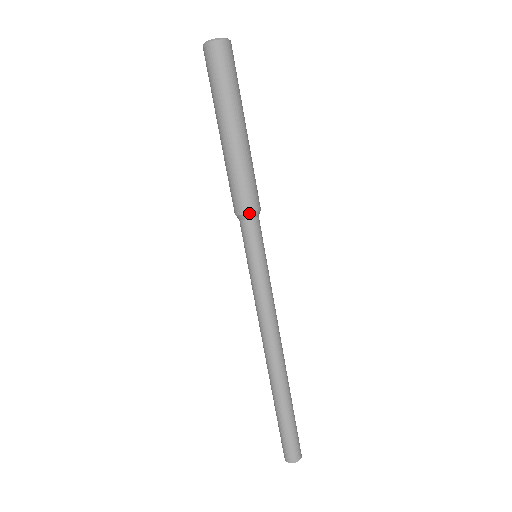
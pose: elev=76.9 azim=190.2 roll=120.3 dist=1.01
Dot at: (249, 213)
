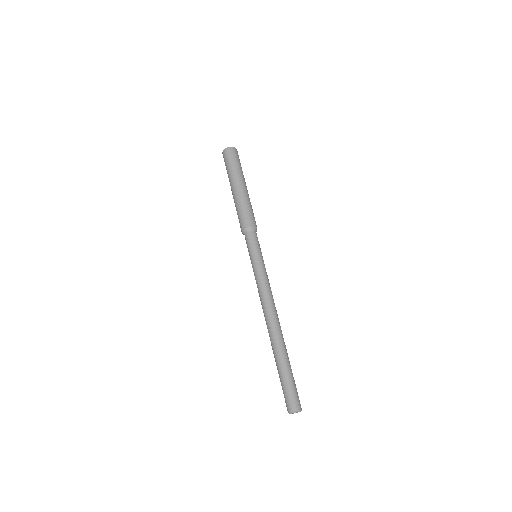
Dot at: (254, 226)
